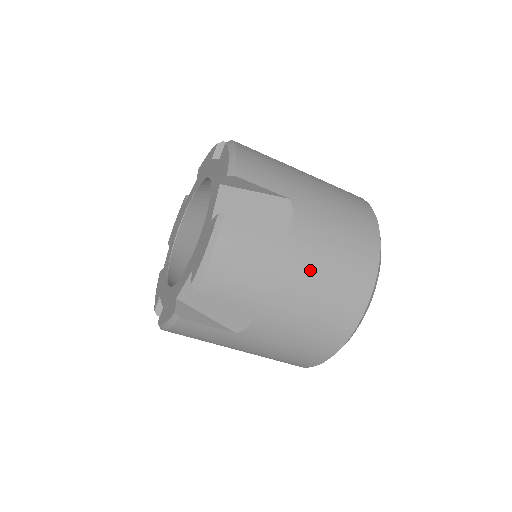
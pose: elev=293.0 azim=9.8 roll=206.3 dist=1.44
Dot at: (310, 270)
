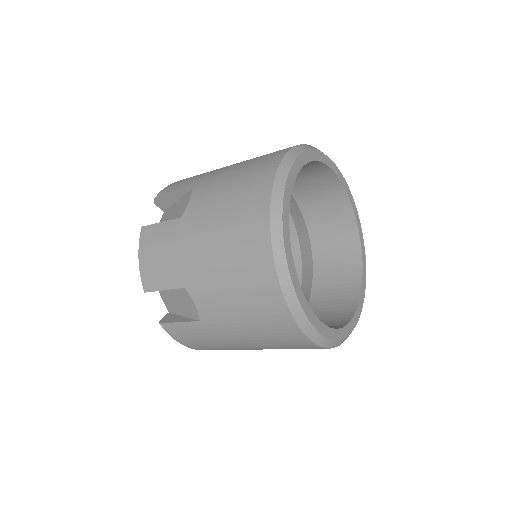
Dot at: (206, 232)
